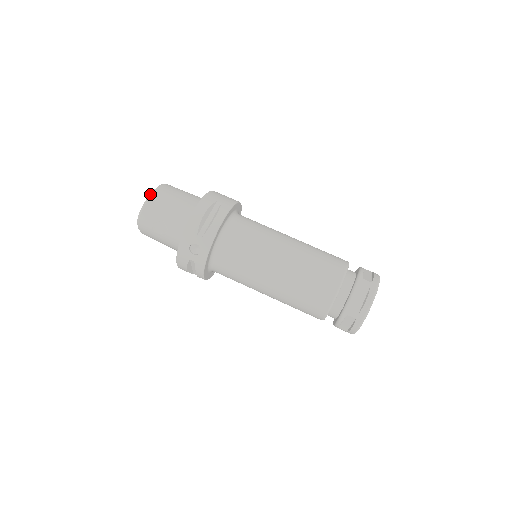
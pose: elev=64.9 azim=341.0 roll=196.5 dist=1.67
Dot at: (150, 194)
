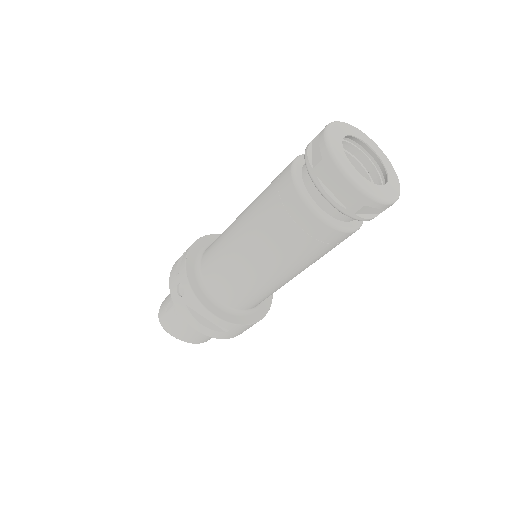
Dot at: occluded
